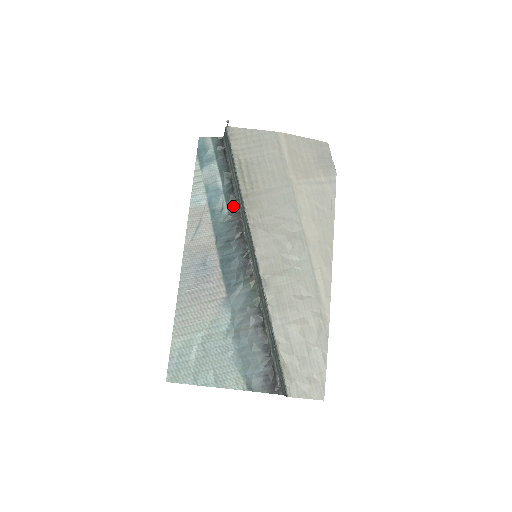
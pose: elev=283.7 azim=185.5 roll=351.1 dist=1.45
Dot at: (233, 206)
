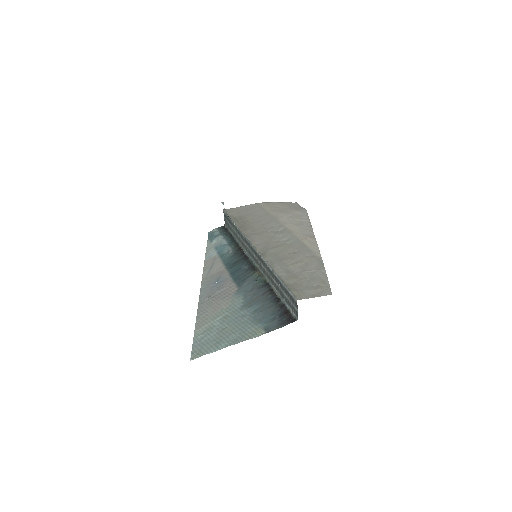
Dot at: (236, 247)
